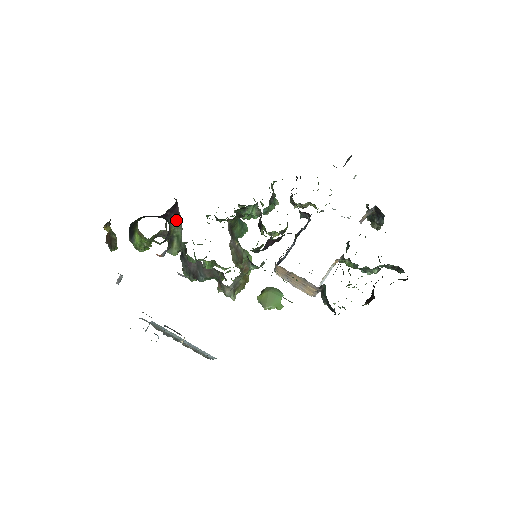
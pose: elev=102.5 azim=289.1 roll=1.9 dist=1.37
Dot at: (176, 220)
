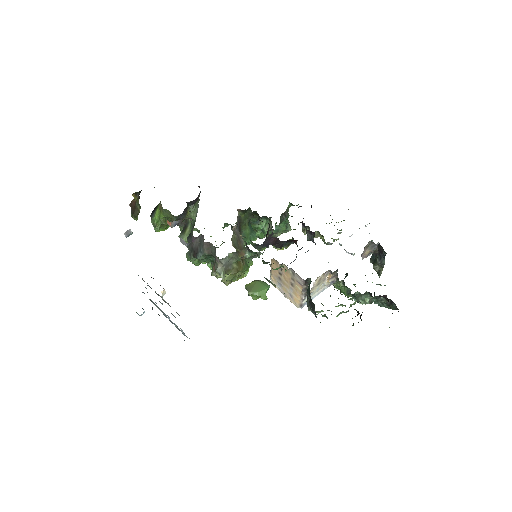
Dot at: (195, 205)
